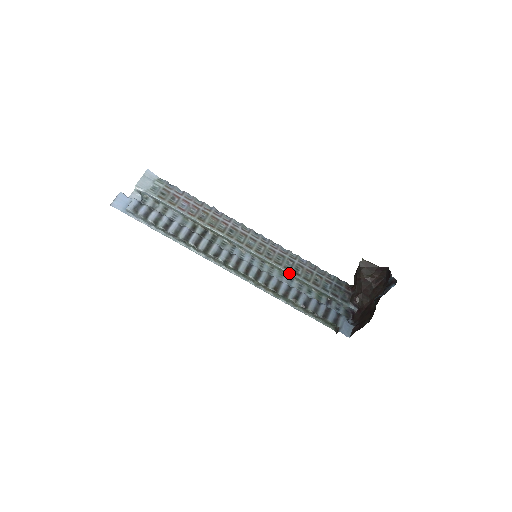
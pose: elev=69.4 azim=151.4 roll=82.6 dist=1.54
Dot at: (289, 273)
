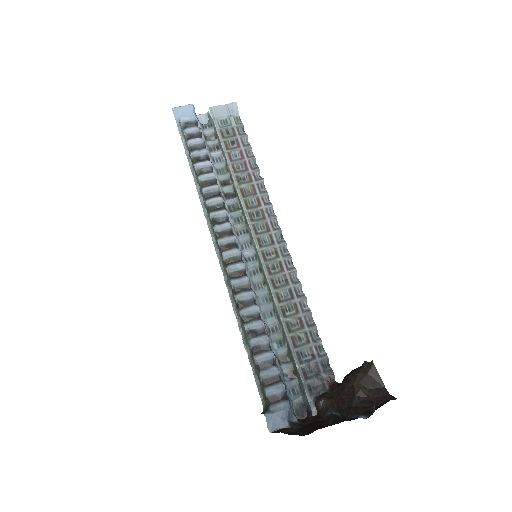
Dot at: (275, 304)
